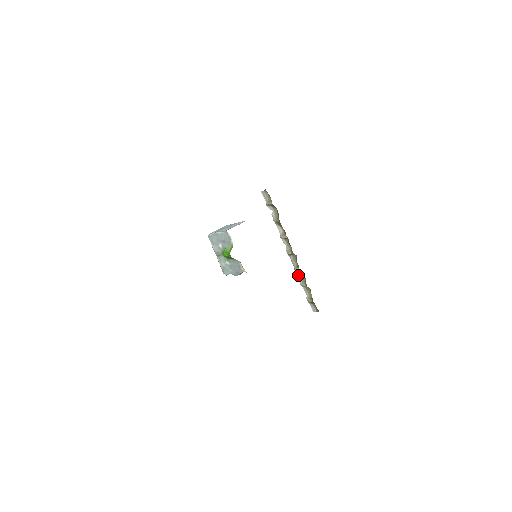
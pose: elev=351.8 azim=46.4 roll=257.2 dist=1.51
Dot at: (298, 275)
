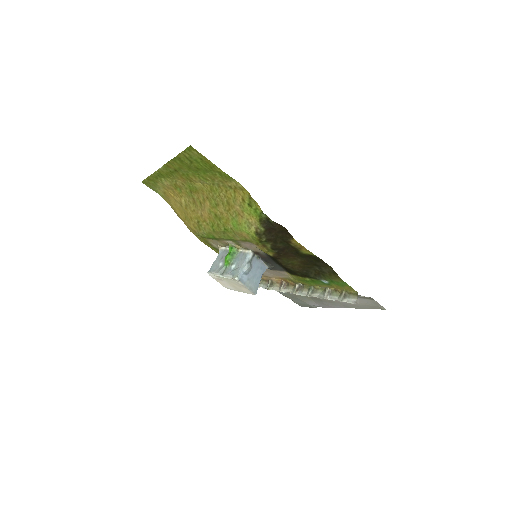
Dot at: occluded
